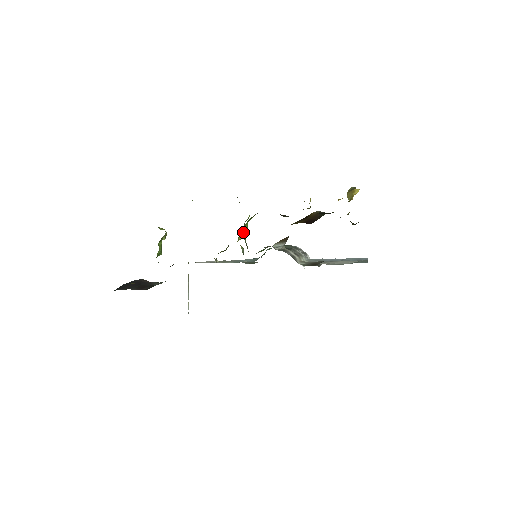
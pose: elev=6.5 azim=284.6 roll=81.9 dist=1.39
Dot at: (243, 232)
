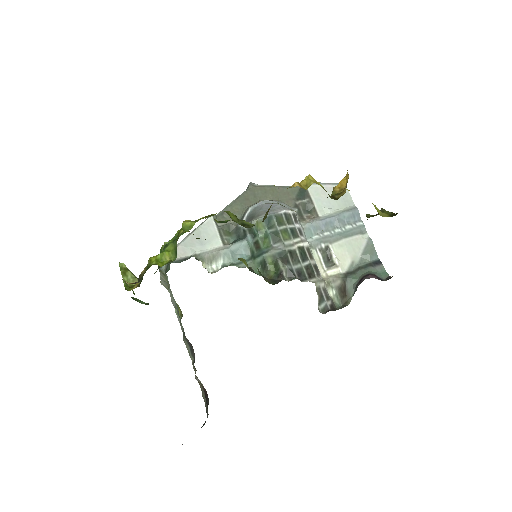
Dot at: occluded
